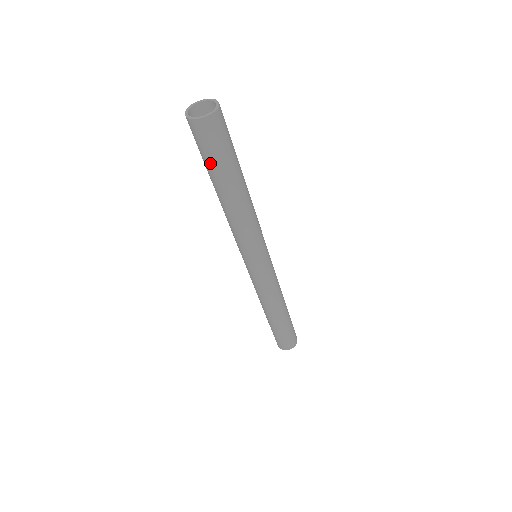
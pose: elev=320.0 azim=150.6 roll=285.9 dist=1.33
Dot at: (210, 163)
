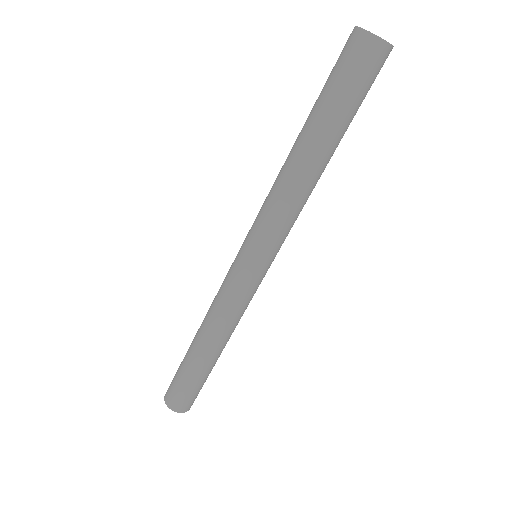
Dot at: (323, 89)
